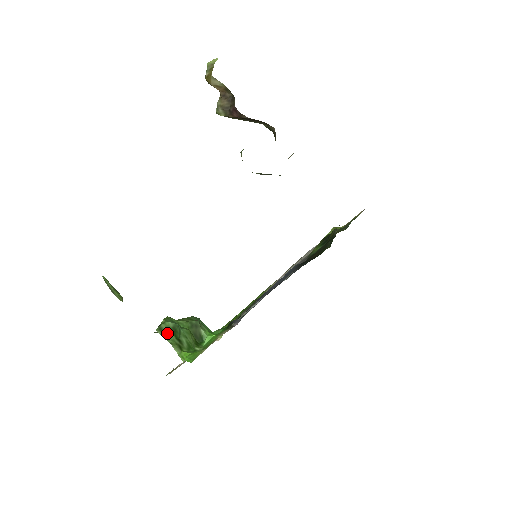
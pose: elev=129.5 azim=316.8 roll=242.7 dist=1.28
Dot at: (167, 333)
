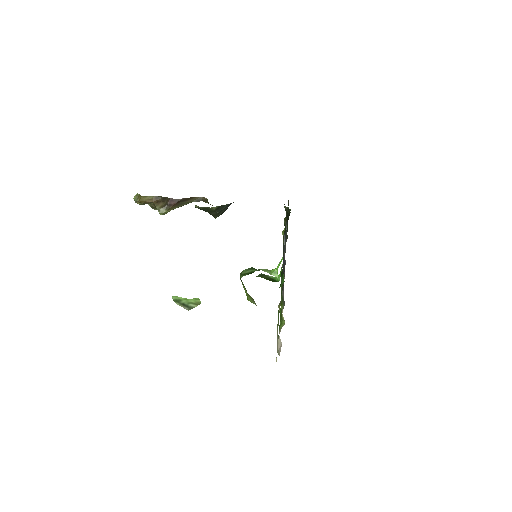
Dot at: (250, 272)
